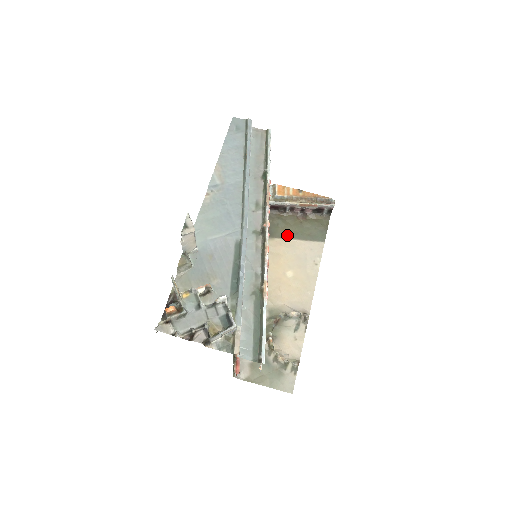
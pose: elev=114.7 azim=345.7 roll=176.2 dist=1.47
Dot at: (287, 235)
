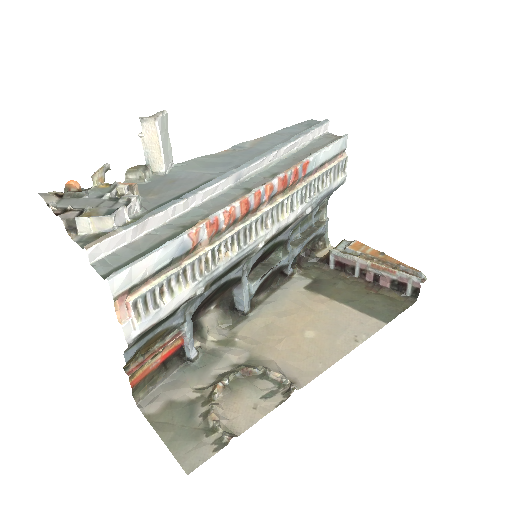
Dot at: (338, 297)
